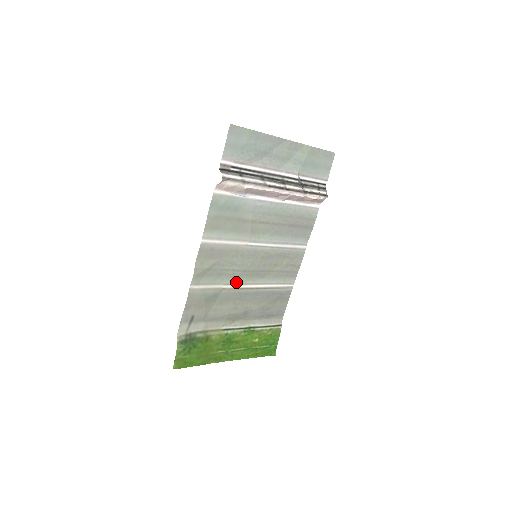
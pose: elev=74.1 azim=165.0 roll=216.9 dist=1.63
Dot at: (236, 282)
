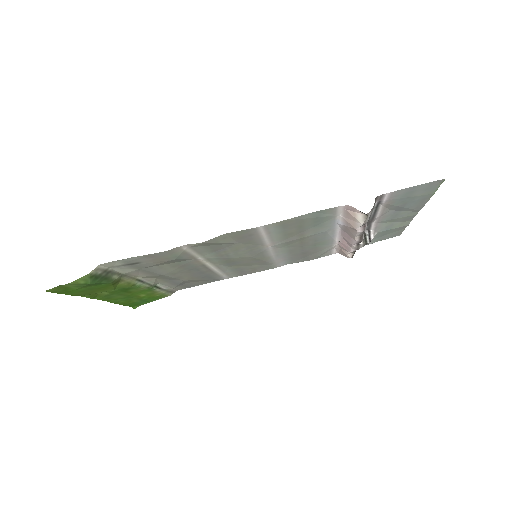
Dot at: (211, 260)
